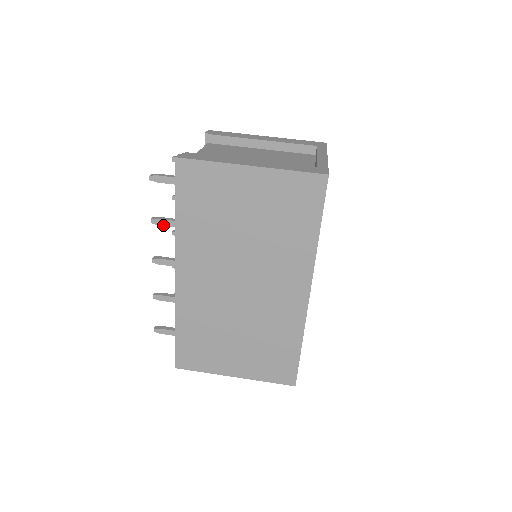
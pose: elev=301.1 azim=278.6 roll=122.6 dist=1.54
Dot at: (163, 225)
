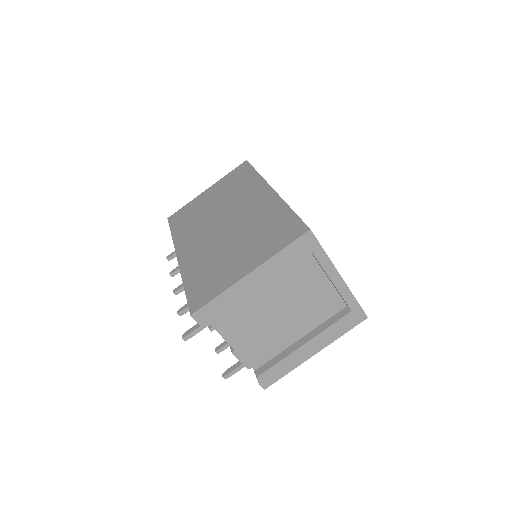
Dot at: occluded
